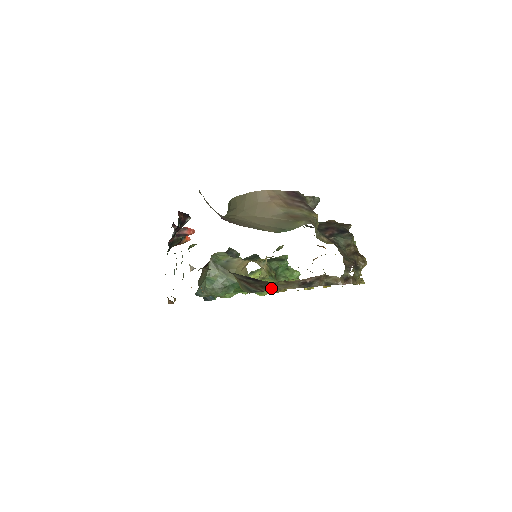
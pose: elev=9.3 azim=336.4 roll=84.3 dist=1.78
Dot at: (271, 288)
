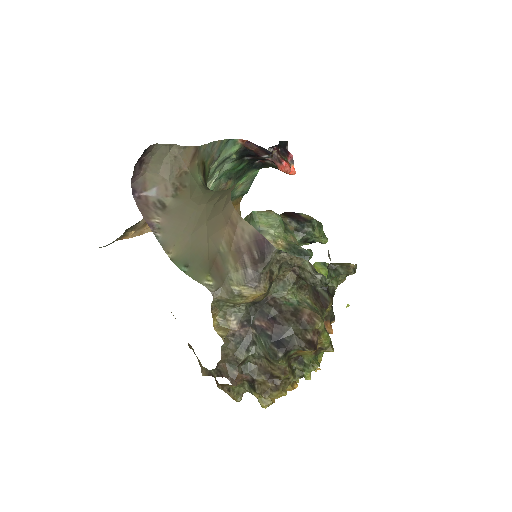
Dot at: occluded
